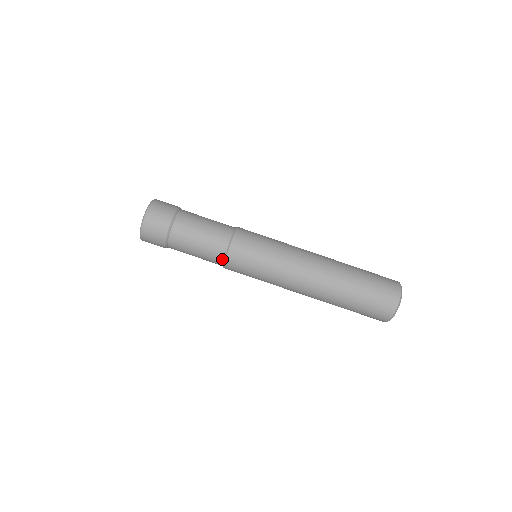
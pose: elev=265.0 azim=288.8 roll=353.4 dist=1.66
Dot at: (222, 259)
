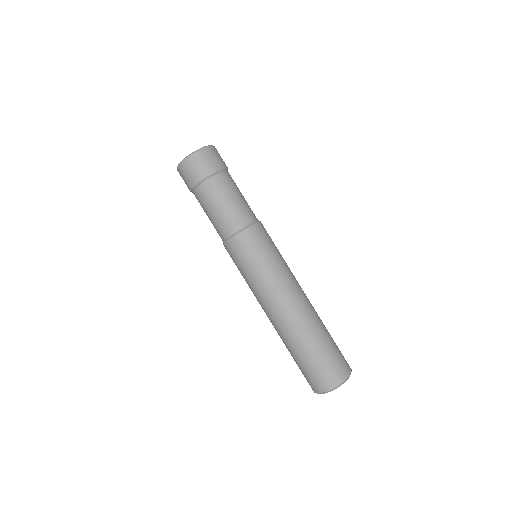
Dot at: (238, 229)
